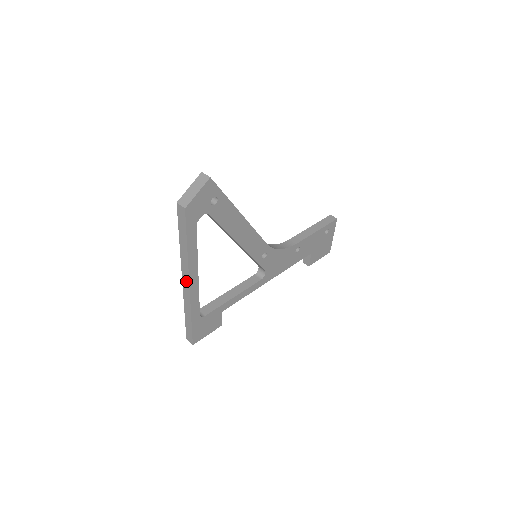
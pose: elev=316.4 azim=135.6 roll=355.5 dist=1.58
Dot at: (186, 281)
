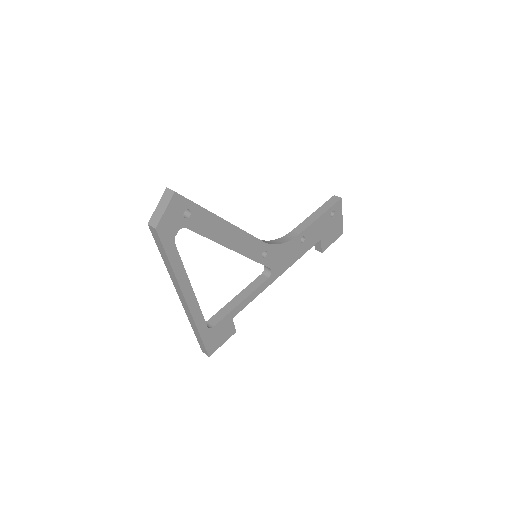
Dot at: (182, 298)
